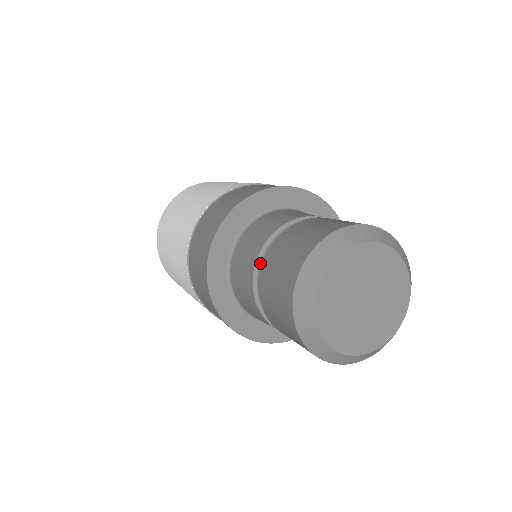
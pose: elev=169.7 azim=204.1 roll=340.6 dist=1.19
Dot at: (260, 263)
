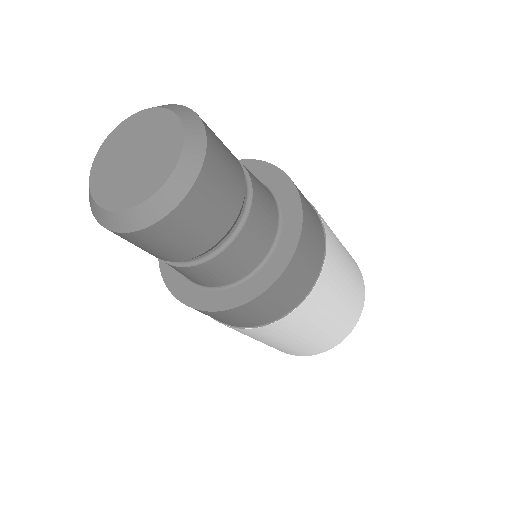
Dot at: occluded
